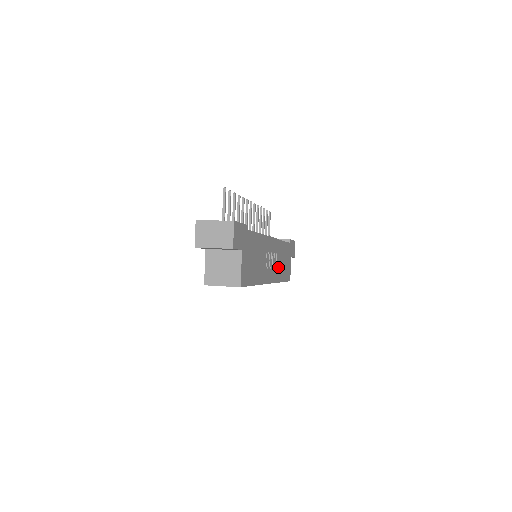
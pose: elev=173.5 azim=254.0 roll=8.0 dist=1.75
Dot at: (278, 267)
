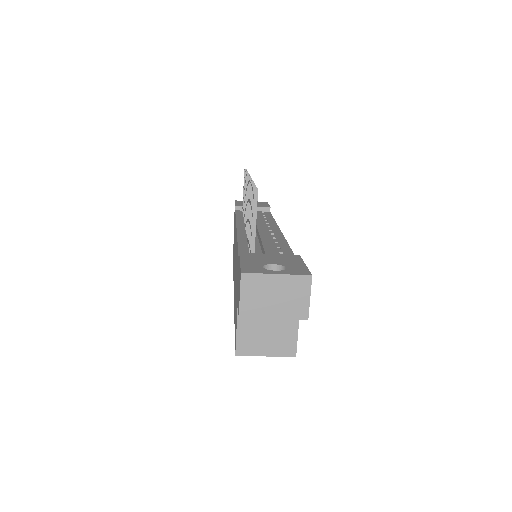
Dot at: occluded
